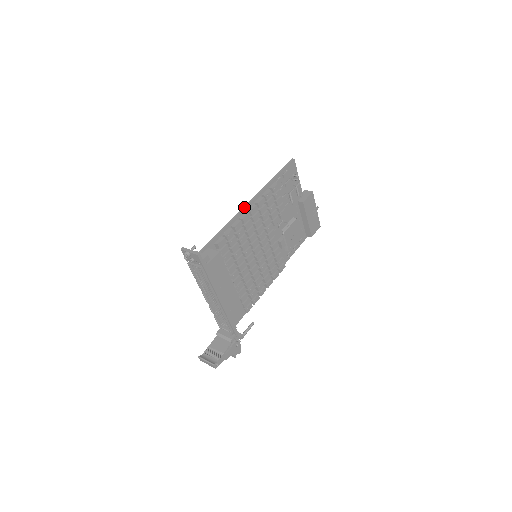
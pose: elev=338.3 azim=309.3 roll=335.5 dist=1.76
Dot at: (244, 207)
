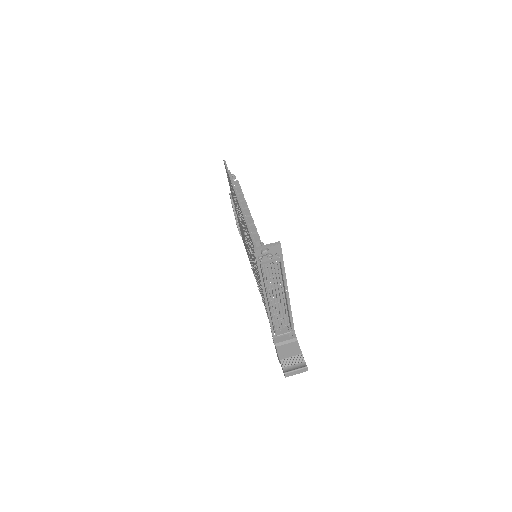
Dot at: occluded
